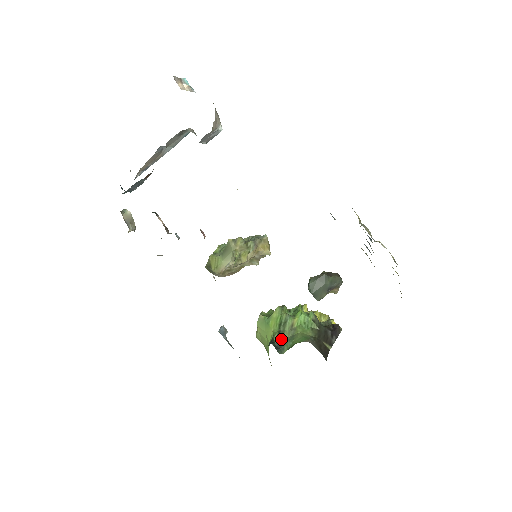
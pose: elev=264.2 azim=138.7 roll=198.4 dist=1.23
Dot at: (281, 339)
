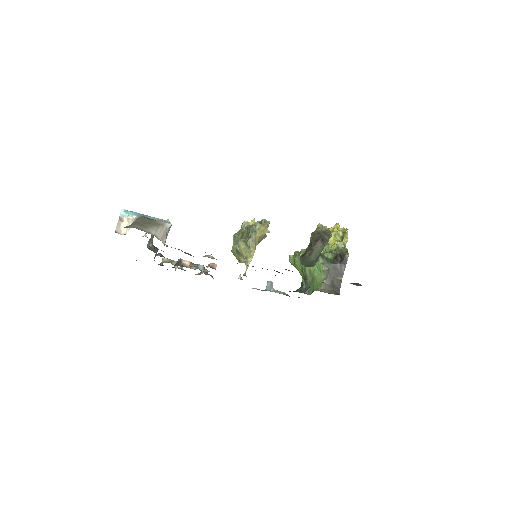
Dot at: (307, 282)
